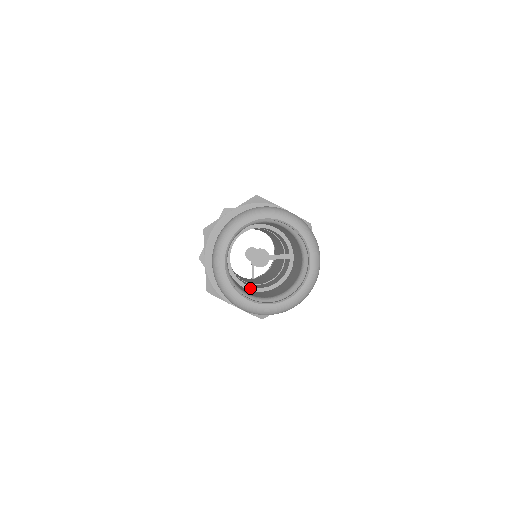
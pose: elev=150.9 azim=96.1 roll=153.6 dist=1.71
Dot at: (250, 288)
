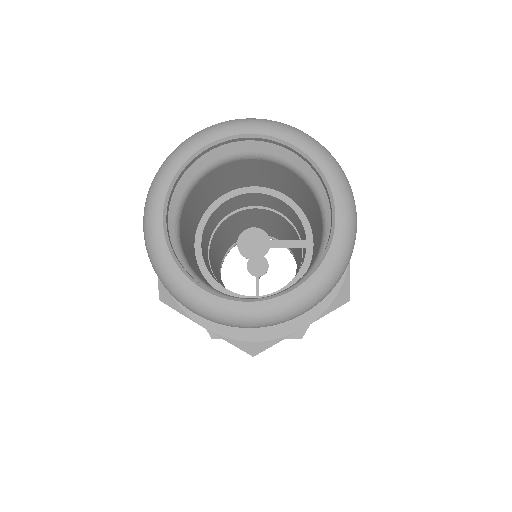
Dot at: (233, 295)
